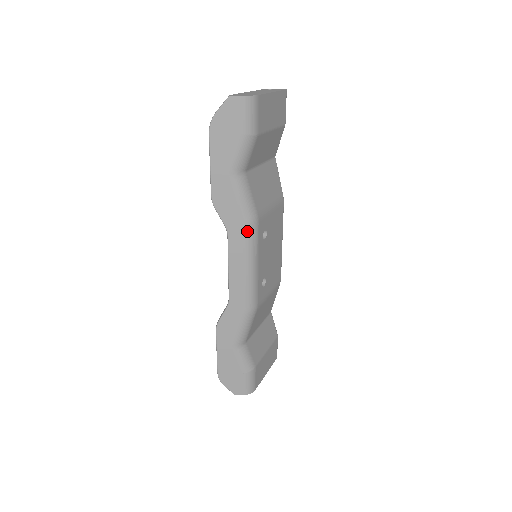
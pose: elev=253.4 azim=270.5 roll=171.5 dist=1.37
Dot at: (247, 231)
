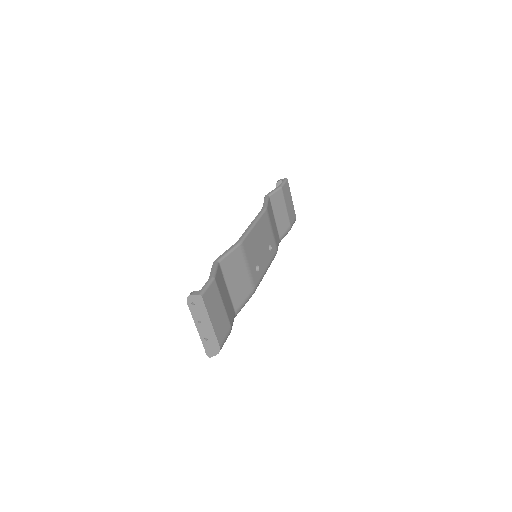
Dot at: occluded
